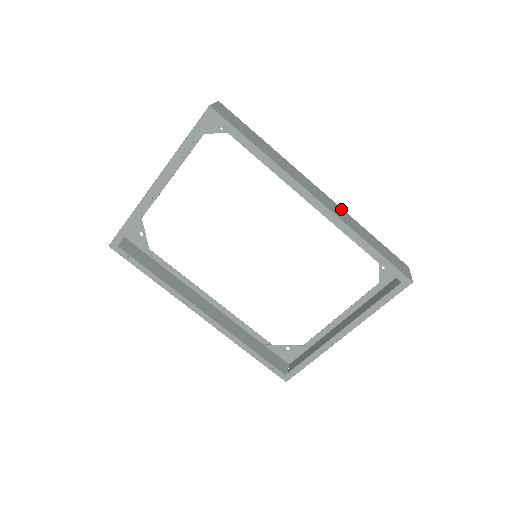
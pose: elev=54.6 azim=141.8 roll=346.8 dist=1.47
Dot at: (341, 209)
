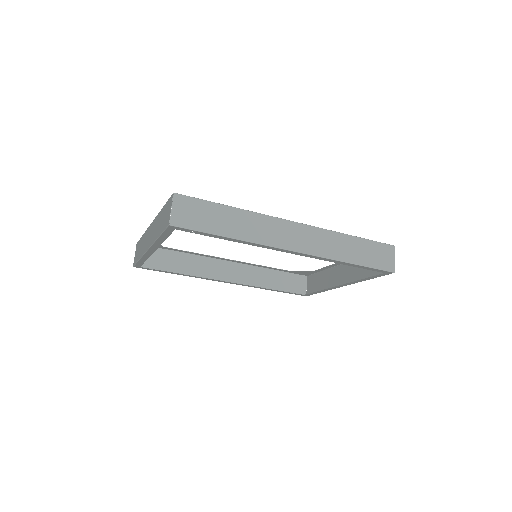
Dot at: (322, 232)
